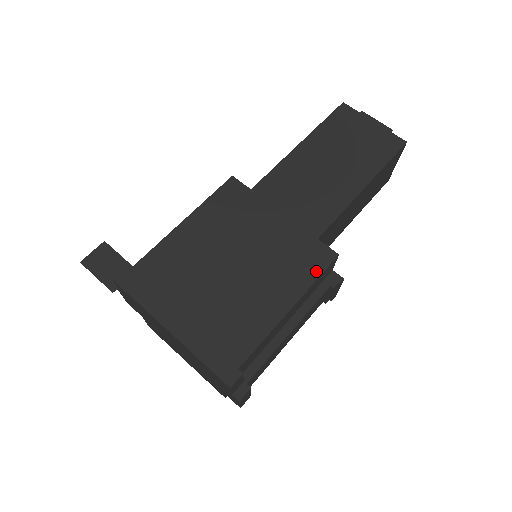
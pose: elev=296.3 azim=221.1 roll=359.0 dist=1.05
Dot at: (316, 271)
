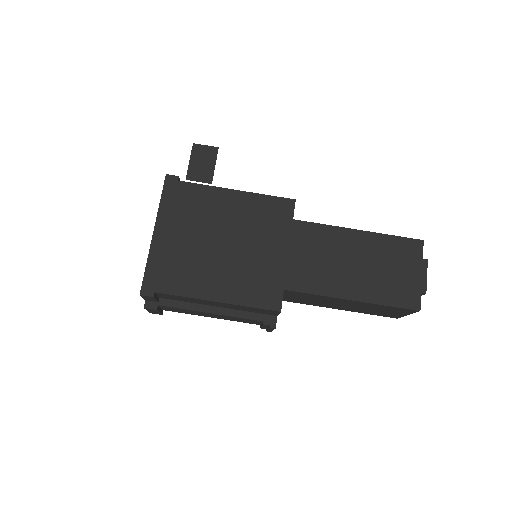
Dot at: (257, 303)
